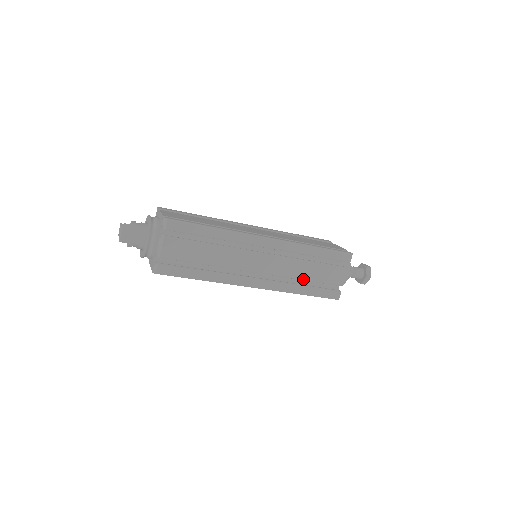
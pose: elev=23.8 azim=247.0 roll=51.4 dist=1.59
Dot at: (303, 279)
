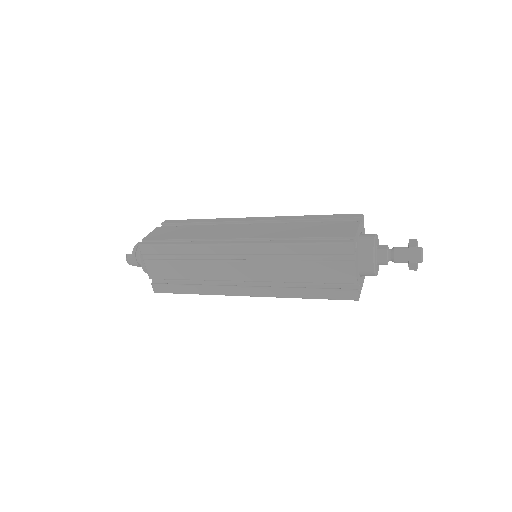
Dot at: (298, 282)
